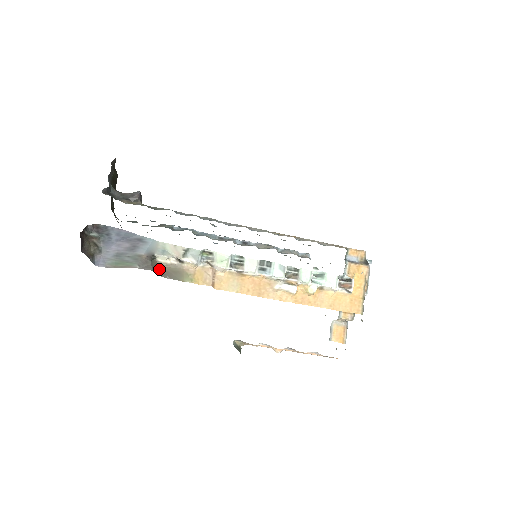
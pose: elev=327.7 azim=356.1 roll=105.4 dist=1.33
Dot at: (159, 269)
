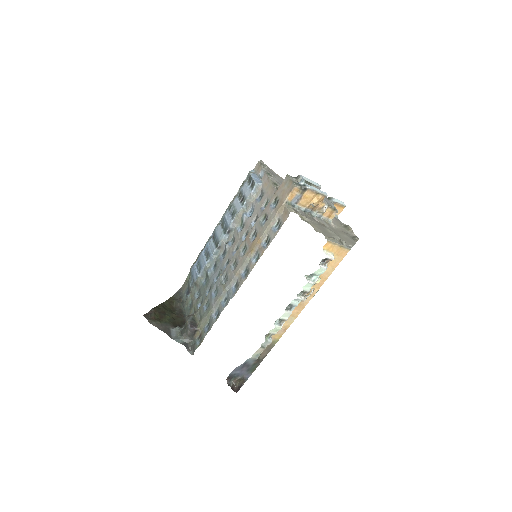
Dot at: (264, 354)
